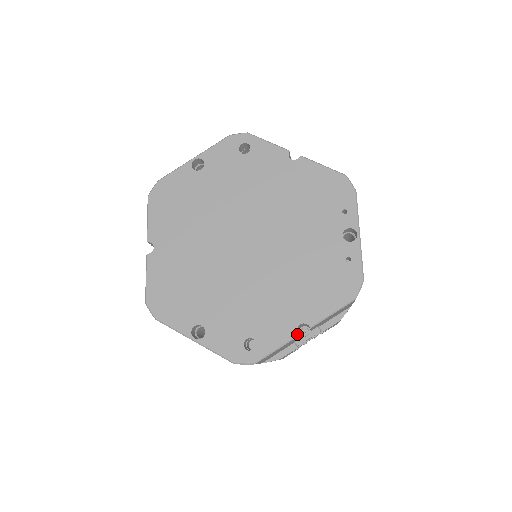
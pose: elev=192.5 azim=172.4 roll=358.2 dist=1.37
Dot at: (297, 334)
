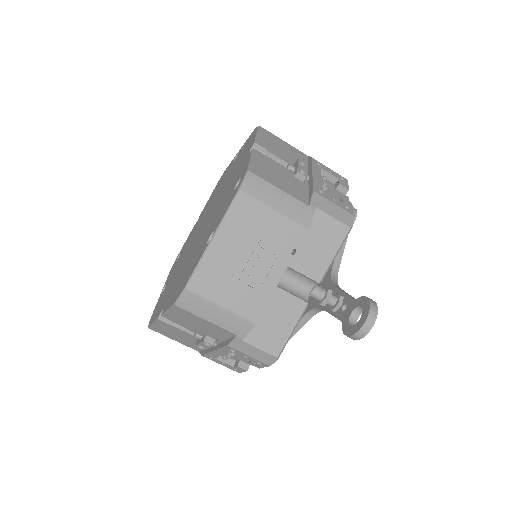
Dot at: (252, 150)
